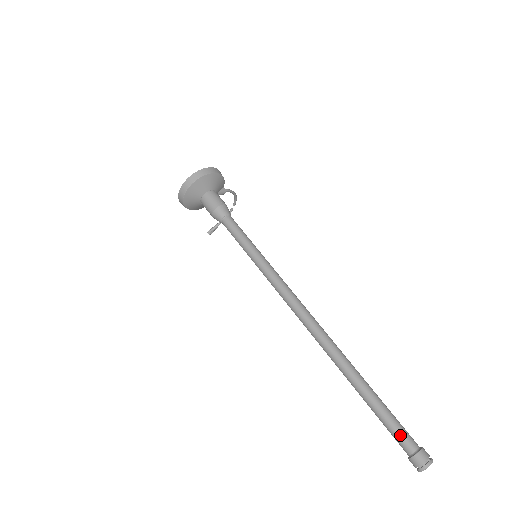
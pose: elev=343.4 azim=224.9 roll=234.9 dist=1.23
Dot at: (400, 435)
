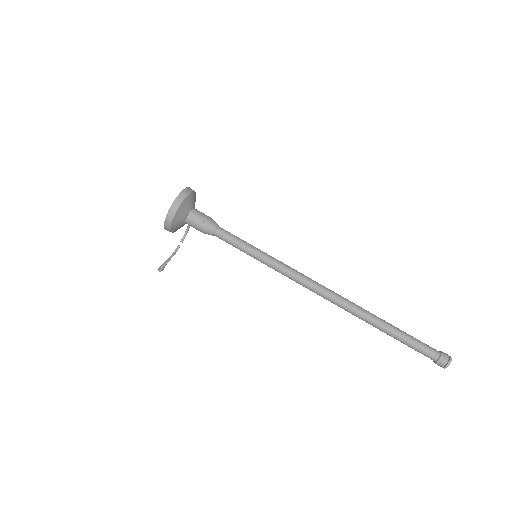
Dot at: (426, 346)
